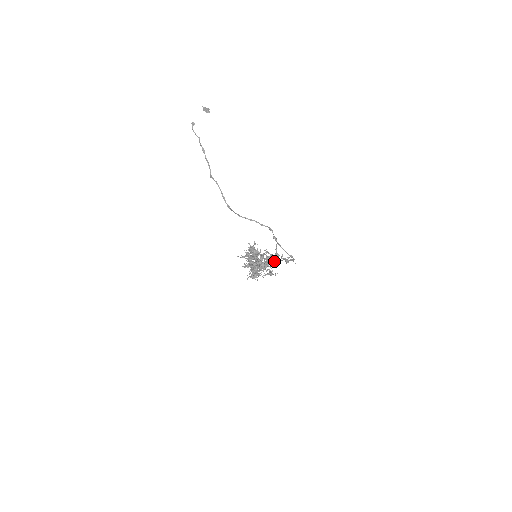
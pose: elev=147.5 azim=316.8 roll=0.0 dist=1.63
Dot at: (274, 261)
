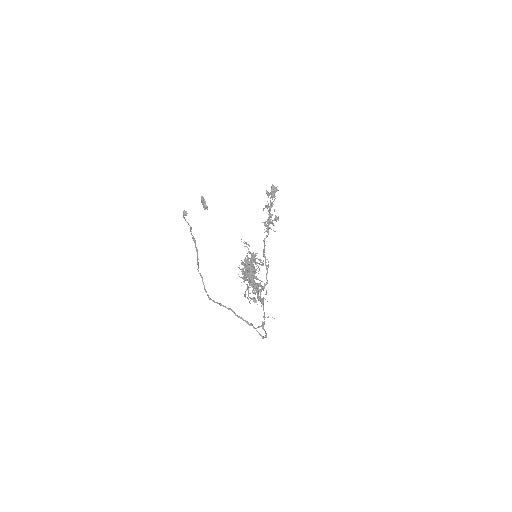
Dot at: (259, 300)
